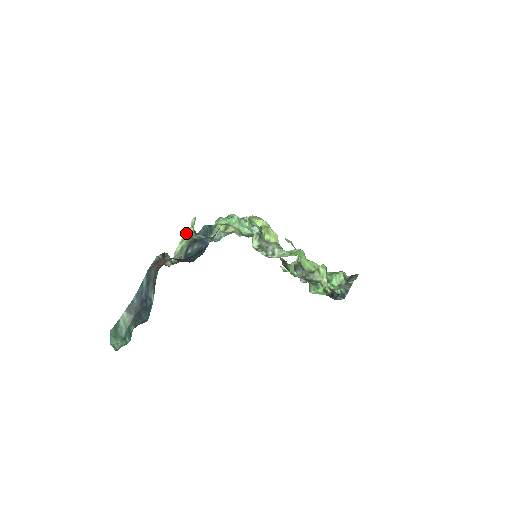
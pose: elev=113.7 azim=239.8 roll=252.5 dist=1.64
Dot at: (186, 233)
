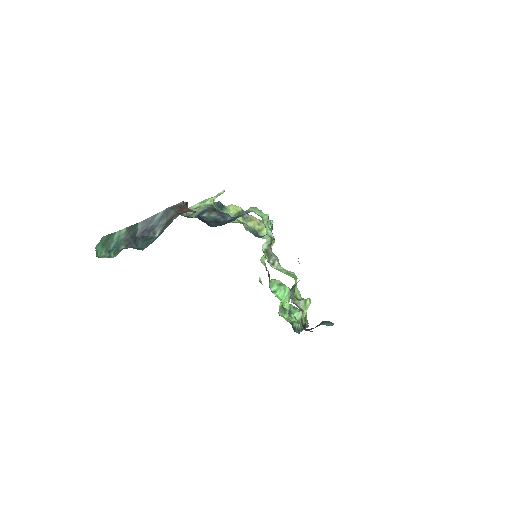
Dot at: (209, 198)
